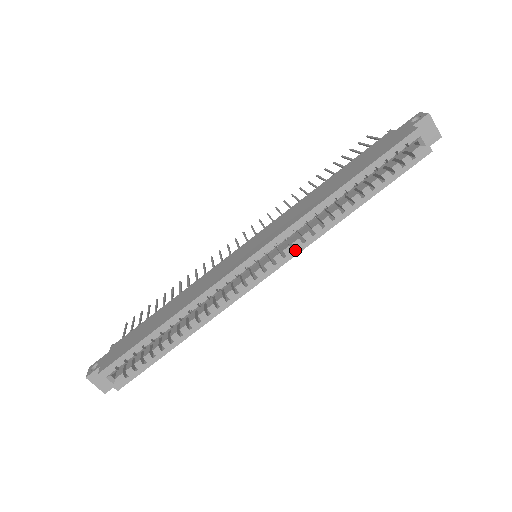
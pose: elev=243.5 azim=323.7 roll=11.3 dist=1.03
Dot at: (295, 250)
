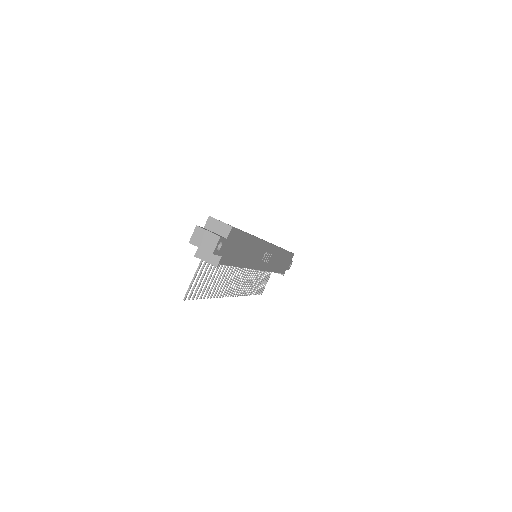
Dot at: occluded
